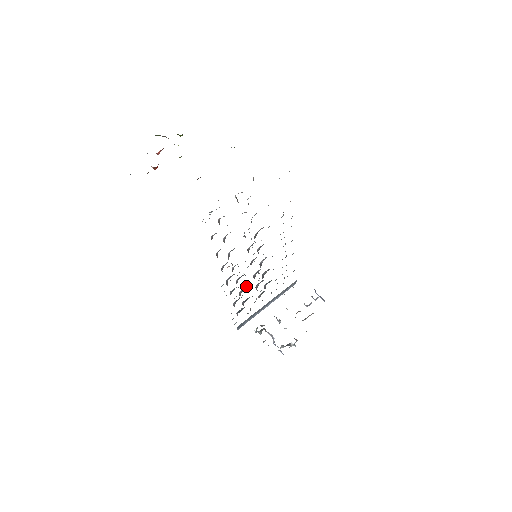
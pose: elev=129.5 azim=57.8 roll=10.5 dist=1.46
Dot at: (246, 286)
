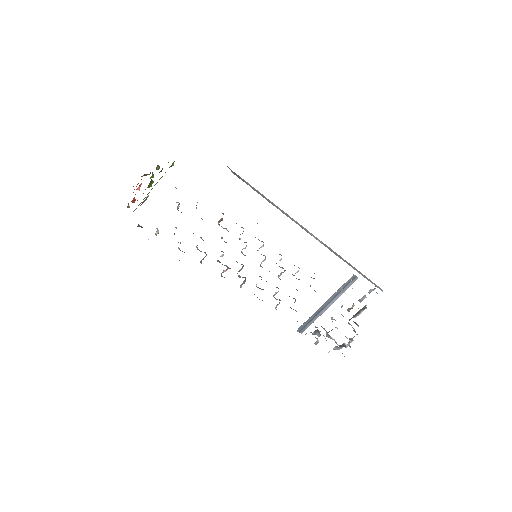
Dot at: occluded
